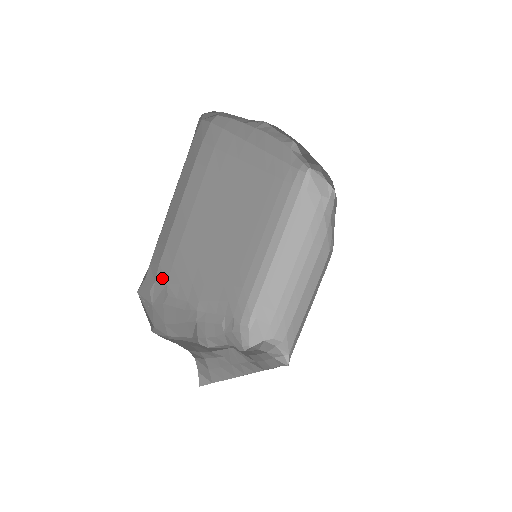
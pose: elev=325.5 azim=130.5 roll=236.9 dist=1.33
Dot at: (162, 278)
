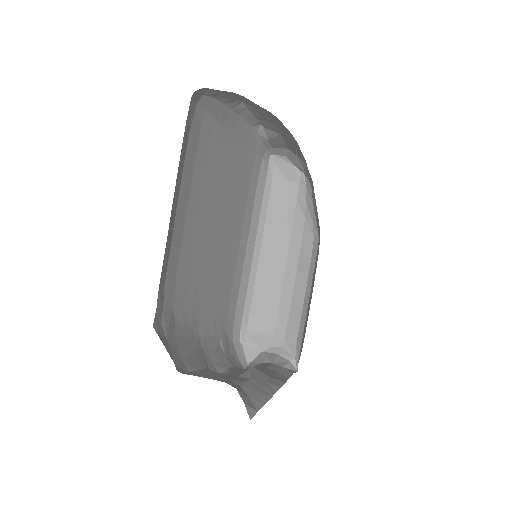
Dot at: (168, 304)
